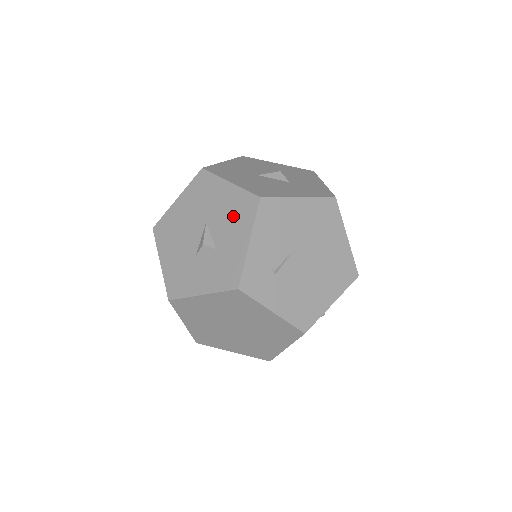
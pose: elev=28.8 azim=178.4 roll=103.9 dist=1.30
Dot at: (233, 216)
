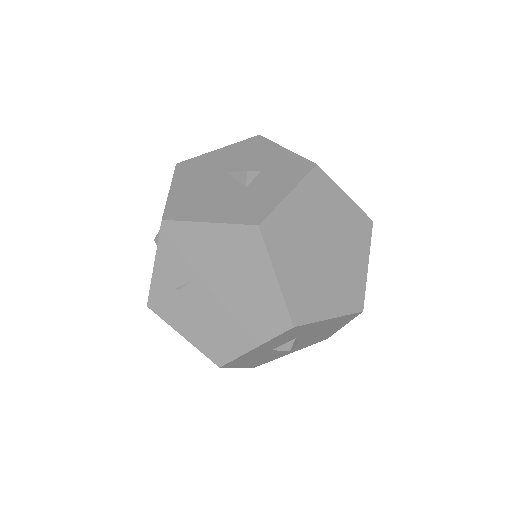
Dot at: (249, 153)
